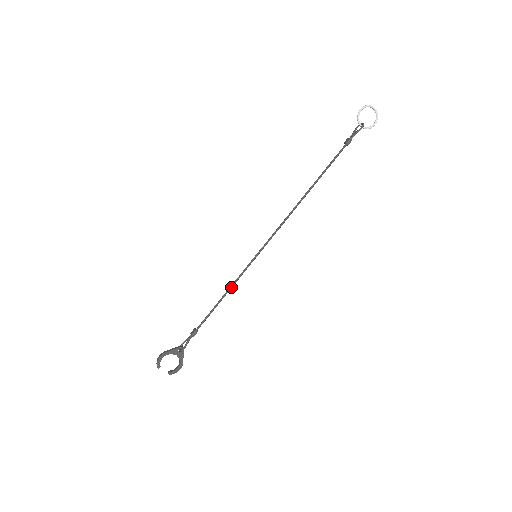
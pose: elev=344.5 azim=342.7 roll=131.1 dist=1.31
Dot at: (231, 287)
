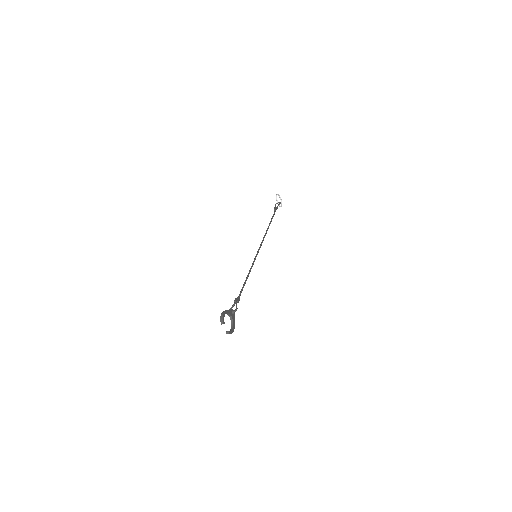
Dot at: occluded
